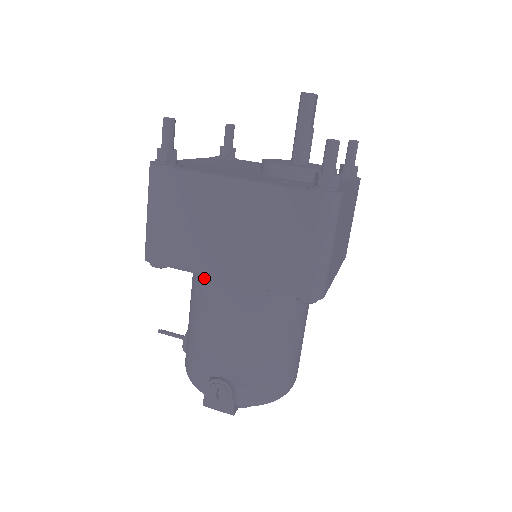
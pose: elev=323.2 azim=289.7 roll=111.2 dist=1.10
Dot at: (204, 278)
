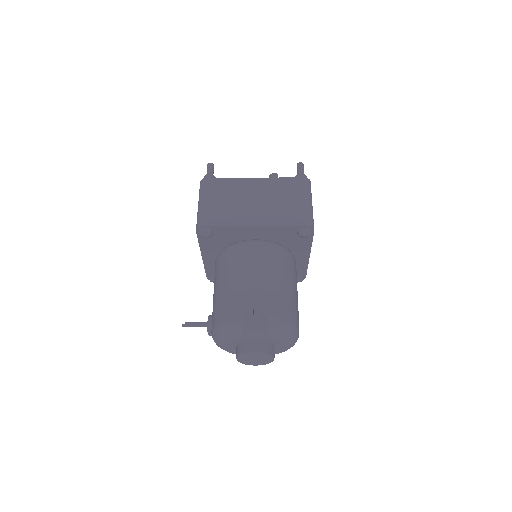
Dot at: (233, 246)
